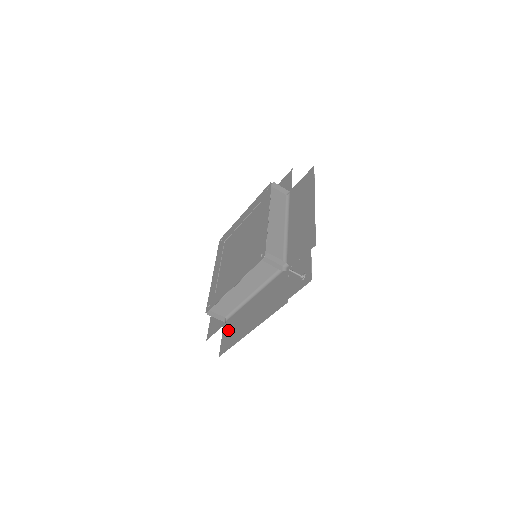
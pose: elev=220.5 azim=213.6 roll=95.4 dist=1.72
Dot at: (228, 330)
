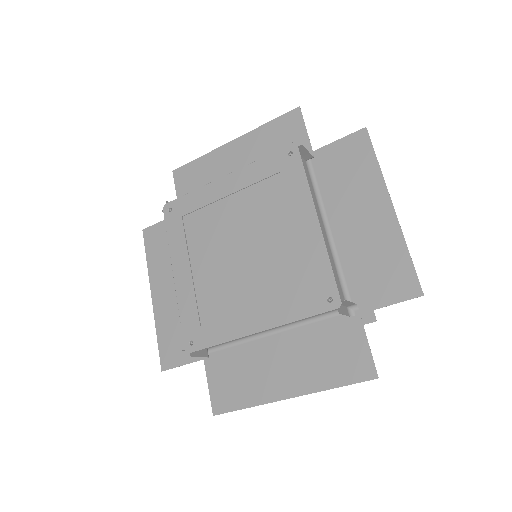
Dot at: (222, 374)
